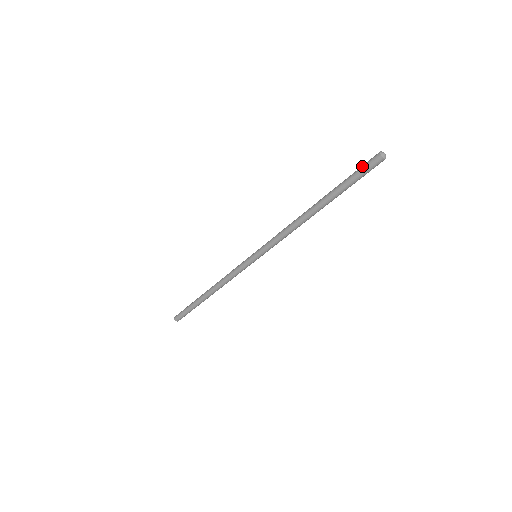
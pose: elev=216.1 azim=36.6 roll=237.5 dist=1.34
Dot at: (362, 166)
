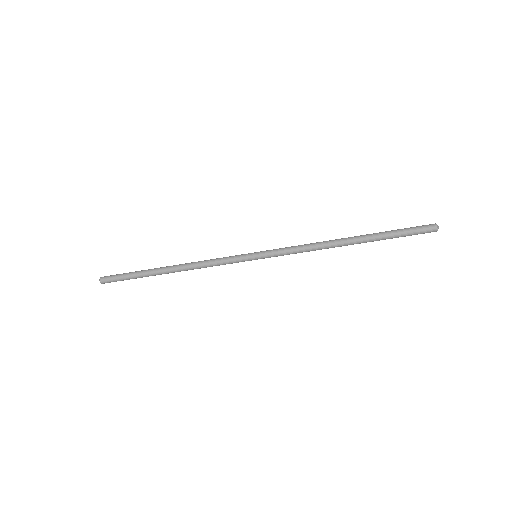
Dot at: (416, 230)
